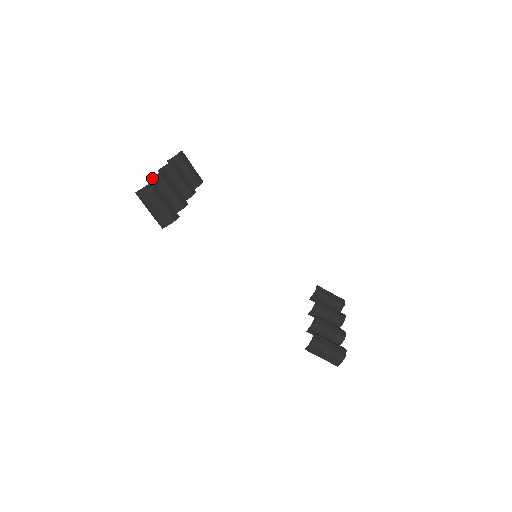
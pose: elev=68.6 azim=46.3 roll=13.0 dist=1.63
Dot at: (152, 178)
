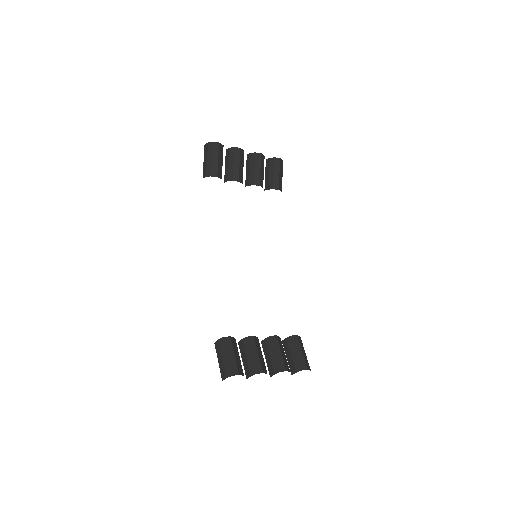
Dot at: (229, 148)
